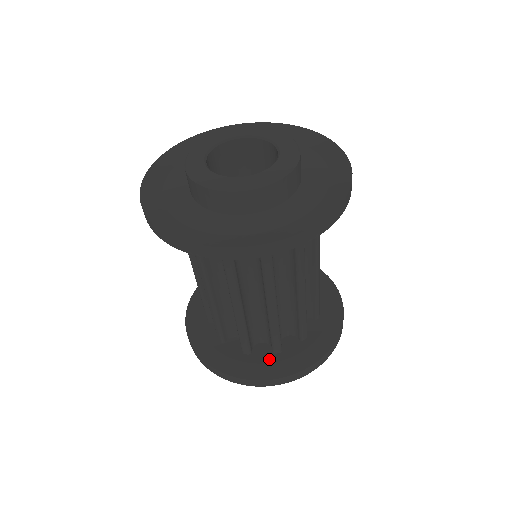
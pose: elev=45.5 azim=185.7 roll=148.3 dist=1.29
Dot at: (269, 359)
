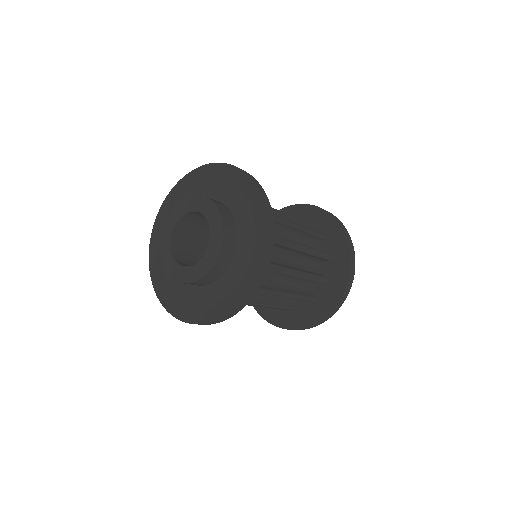
Dot at: (327, 290)
